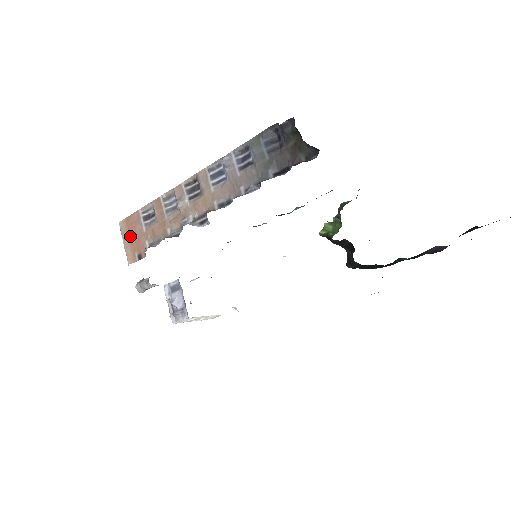
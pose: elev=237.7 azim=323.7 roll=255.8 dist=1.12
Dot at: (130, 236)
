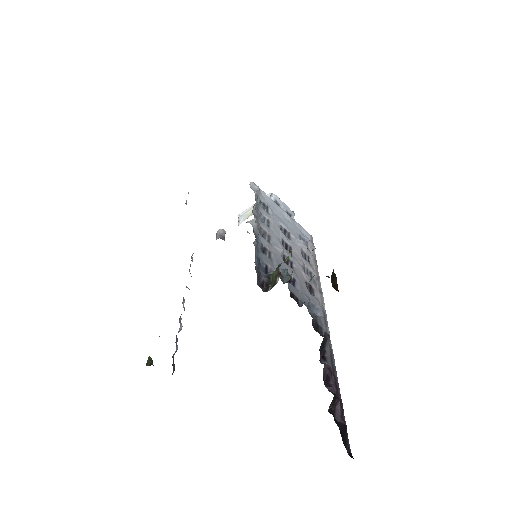
Dot at: occluded
